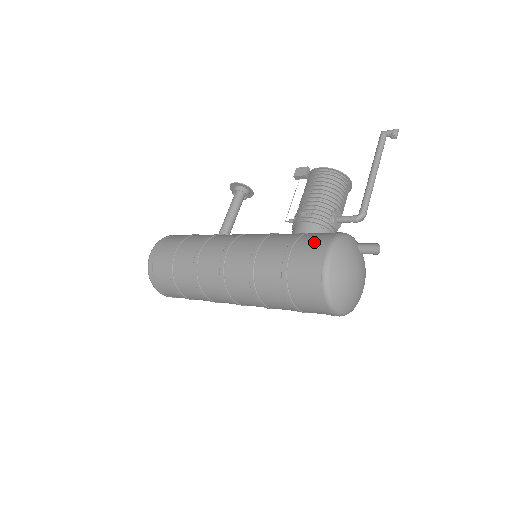
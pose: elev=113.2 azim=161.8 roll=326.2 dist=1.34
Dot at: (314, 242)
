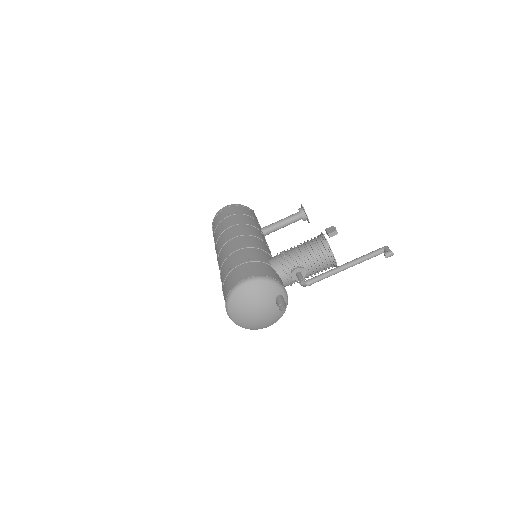
Dot at: (254, 269)
